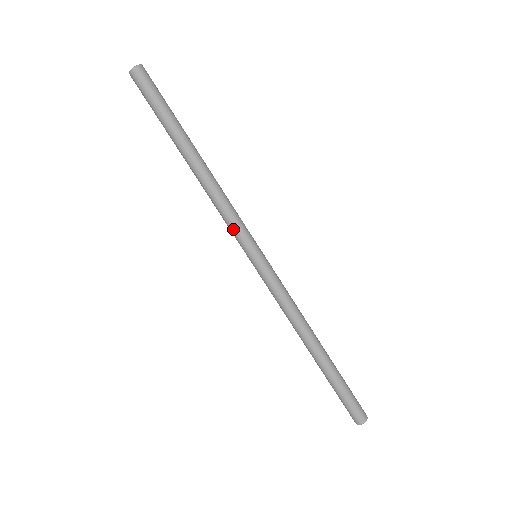
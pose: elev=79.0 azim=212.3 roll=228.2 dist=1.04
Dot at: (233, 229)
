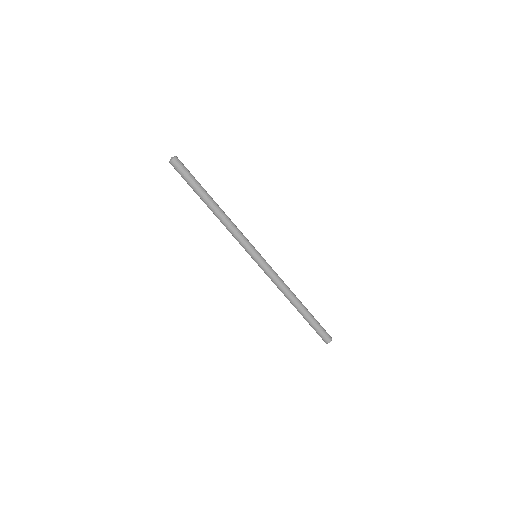
Dot at: (239, 243)
